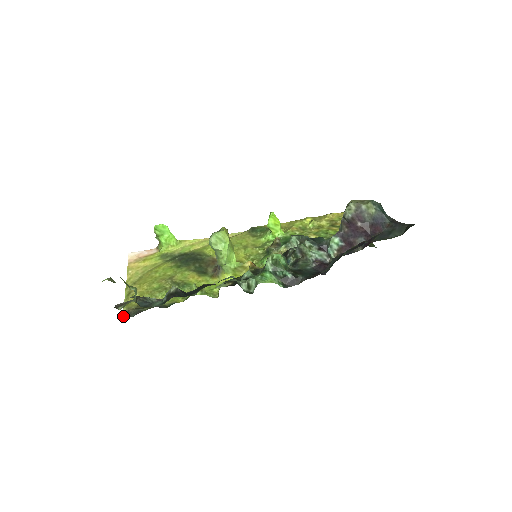
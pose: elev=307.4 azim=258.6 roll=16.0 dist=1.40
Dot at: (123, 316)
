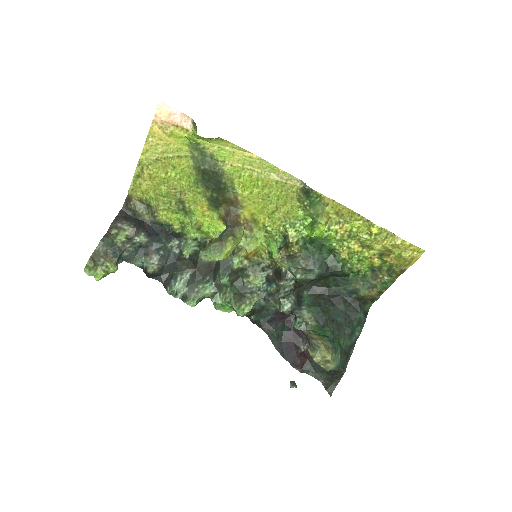
Dot at: (125, 202)
